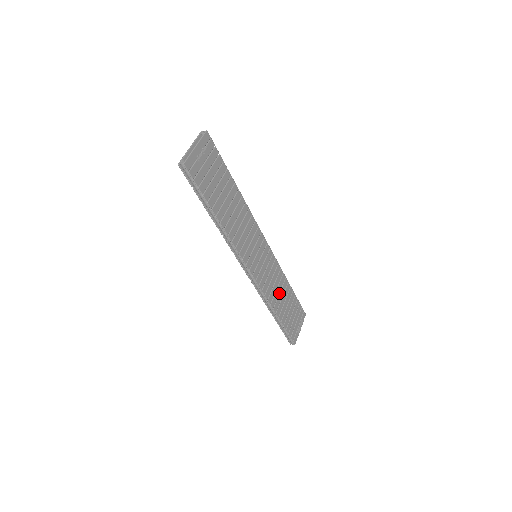
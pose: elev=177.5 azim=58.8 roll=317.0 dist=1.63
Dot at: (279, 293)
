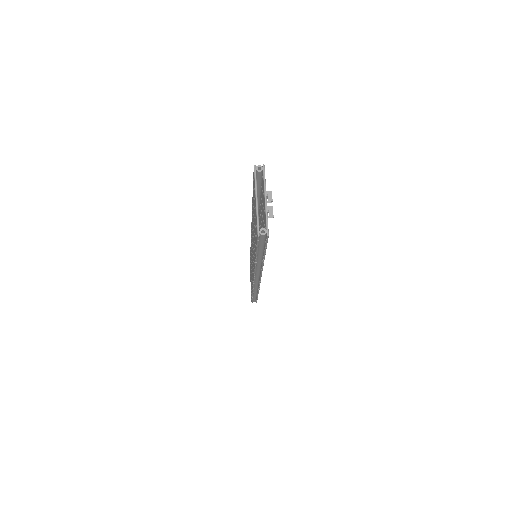
Dot at: occluded
